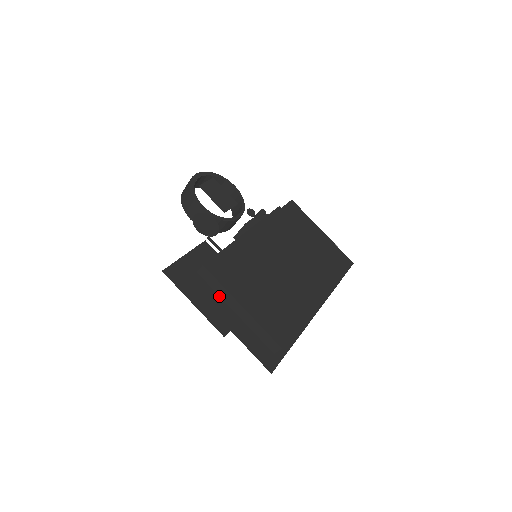
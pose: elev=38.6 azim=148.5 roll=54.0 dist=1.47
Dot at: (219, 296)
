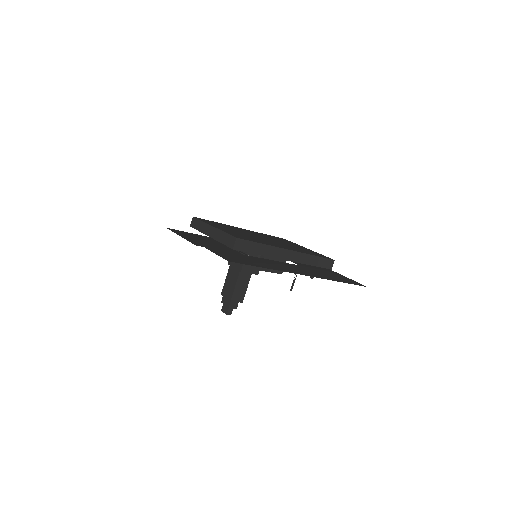
Dot at: (205, 243)
